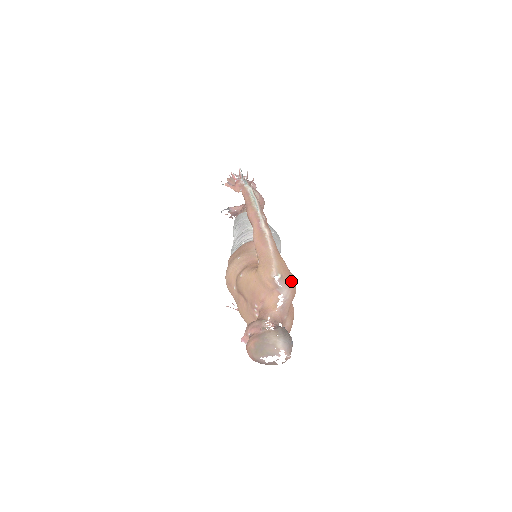
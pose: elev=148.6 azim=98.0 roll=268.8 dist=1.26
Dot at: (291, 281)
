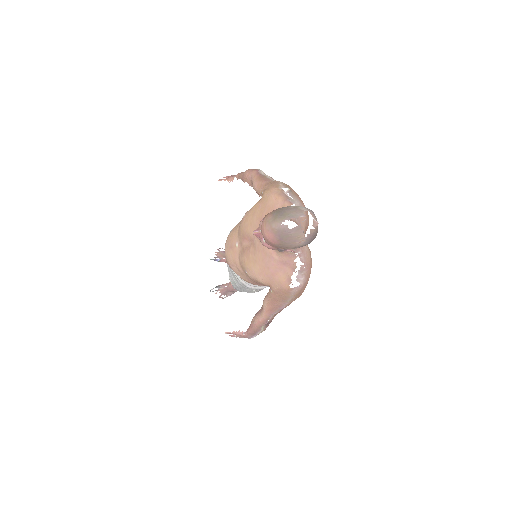
Dot at: (302, 201)
